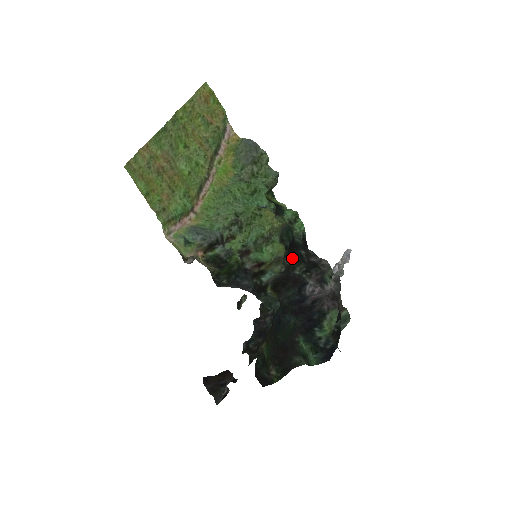
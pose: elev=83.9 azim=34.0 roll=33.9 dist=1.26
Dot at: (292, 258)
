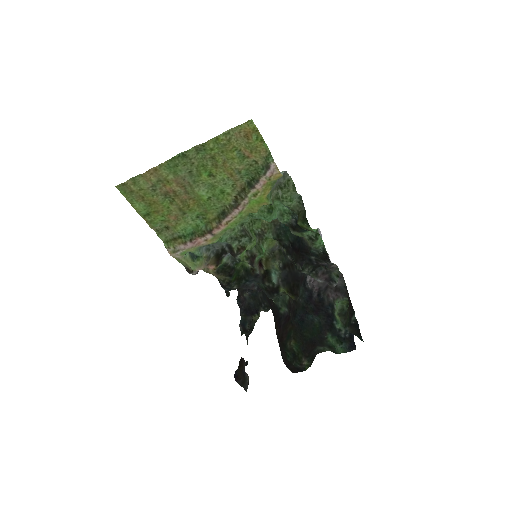
Dot at: (303, 263)
